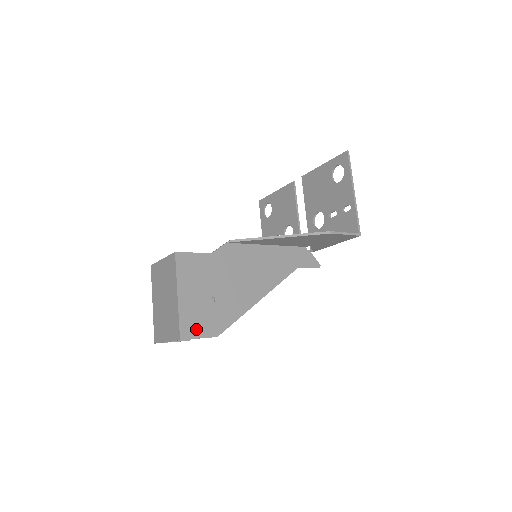
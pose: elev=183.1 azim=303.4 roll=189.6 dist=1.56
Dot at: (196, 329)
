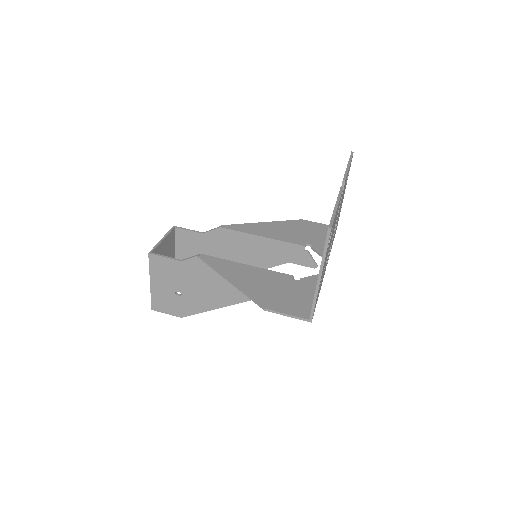
Dot at: (164, 308)
